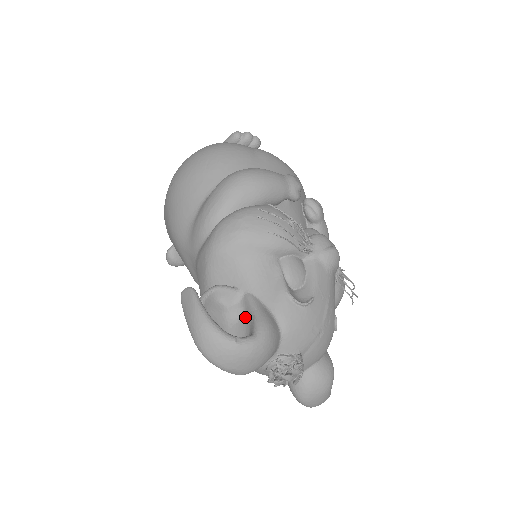
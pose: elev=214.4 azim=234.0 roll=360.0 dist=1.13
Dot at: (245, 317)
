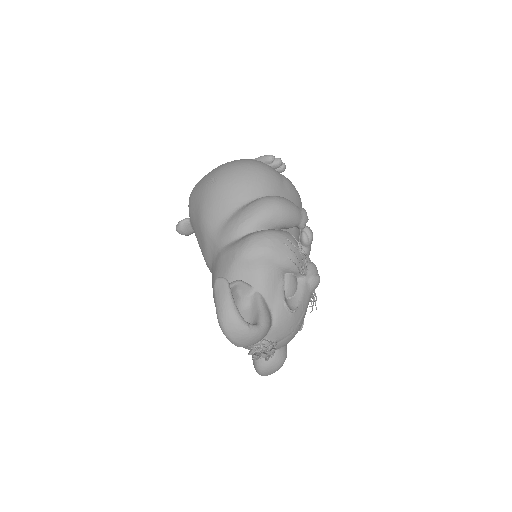
Dot at: (252, 308)
